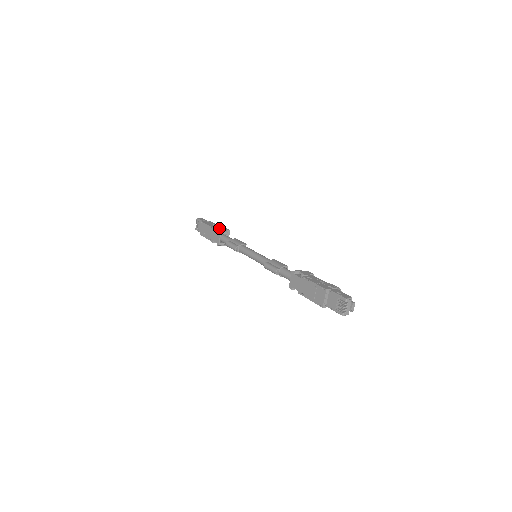
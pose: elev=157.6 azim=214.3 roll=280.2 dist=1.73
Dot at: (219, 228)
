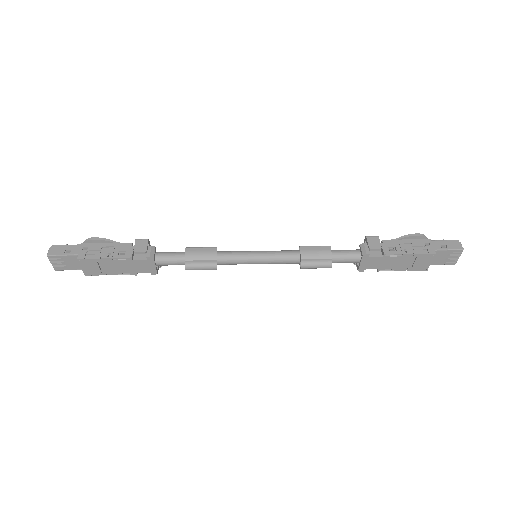
Dot at: (134, 251)
